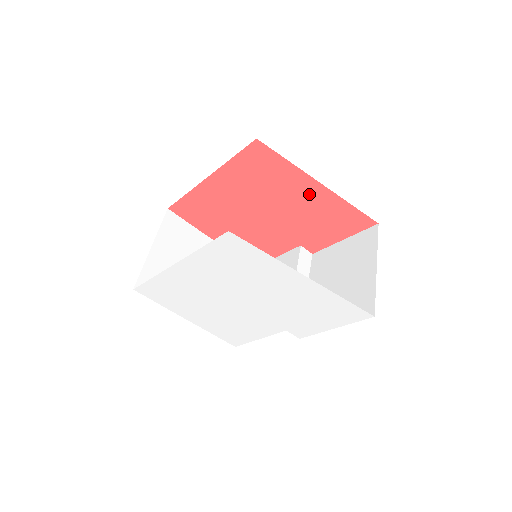
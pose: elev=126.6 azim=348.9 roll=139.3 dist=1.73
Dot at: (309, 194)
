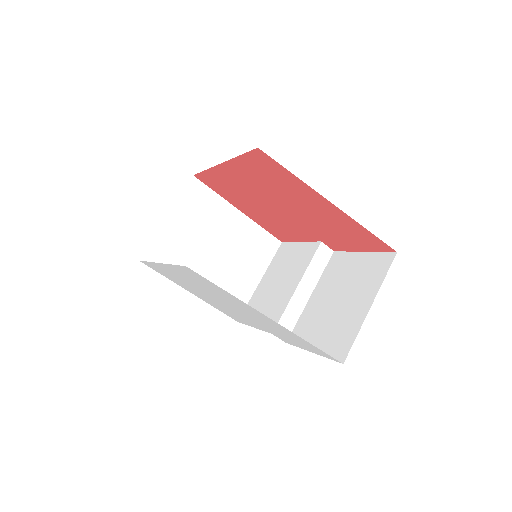
Dot at: (321, 207)
